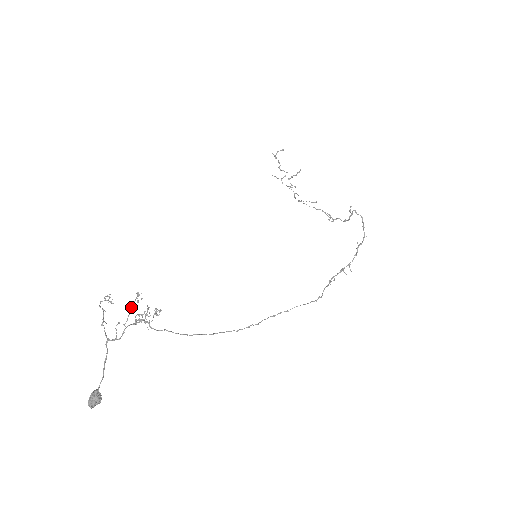
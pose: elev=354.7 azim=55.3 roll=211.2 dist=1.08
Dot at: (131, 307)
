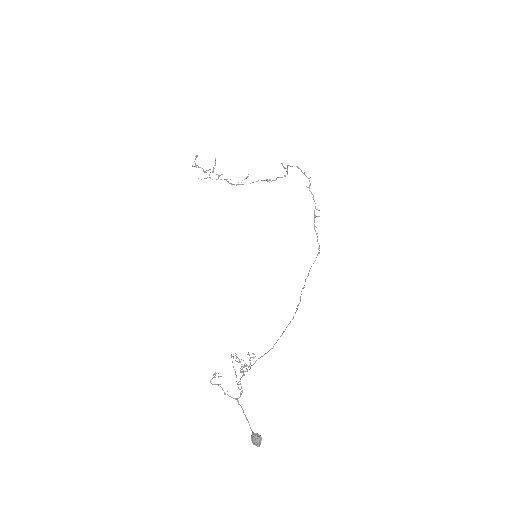
Dot at: (233, 367)
